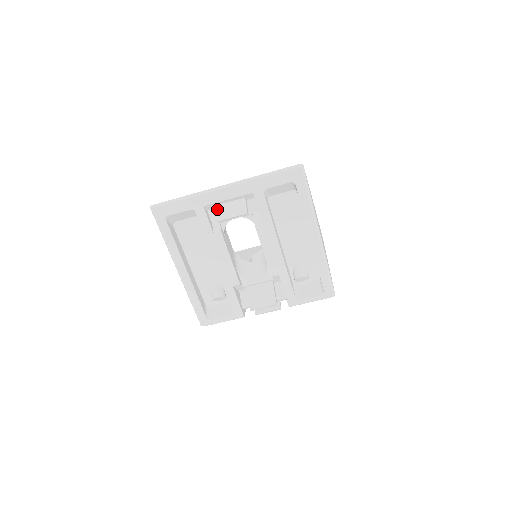
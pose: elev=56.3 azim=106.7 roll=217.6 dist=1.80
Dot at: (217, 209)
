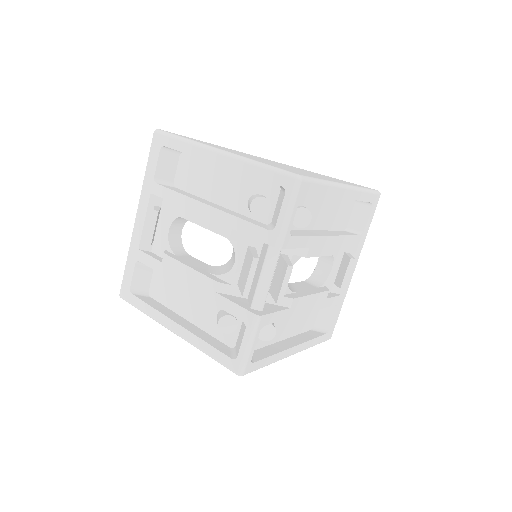
Dot at: occluded
